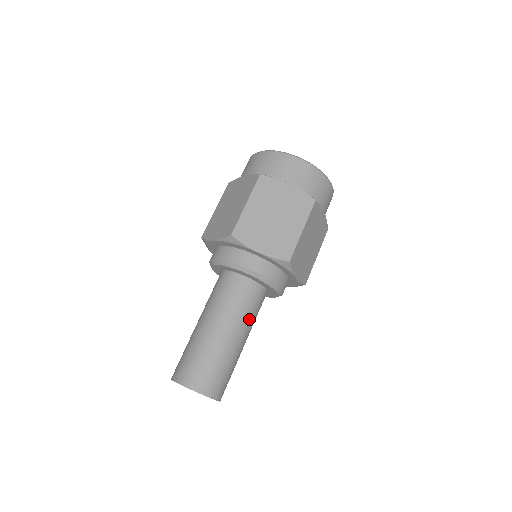
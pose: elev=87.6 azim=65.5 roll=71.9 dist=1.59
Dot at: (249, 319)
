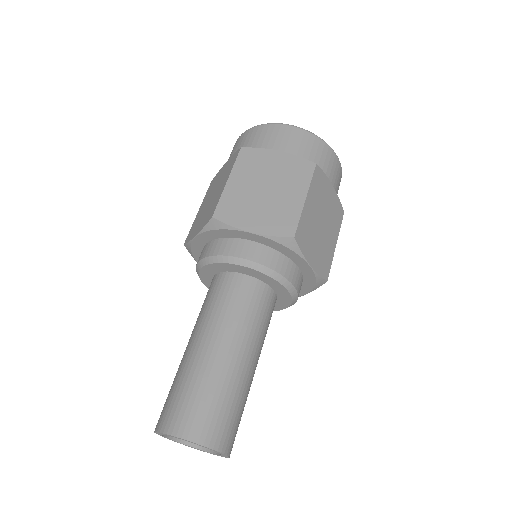
Dot at: occluded
